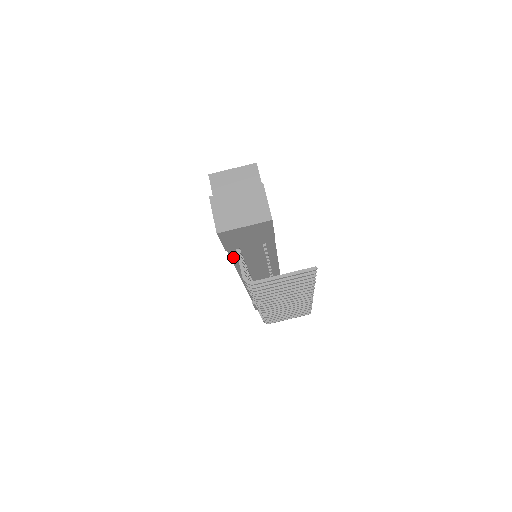
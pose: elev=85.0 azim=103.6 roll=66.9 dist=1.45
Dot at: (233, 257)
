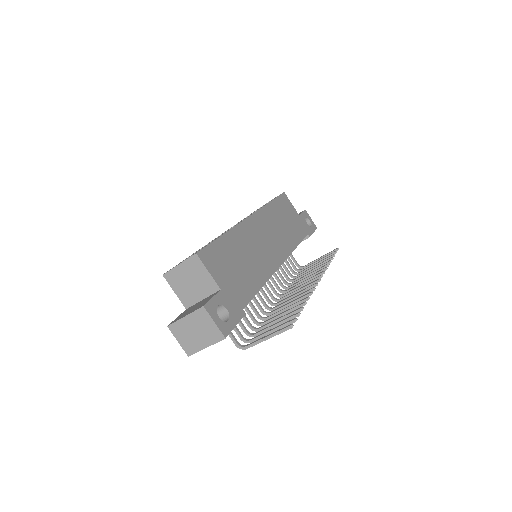
Dot at: occluded
